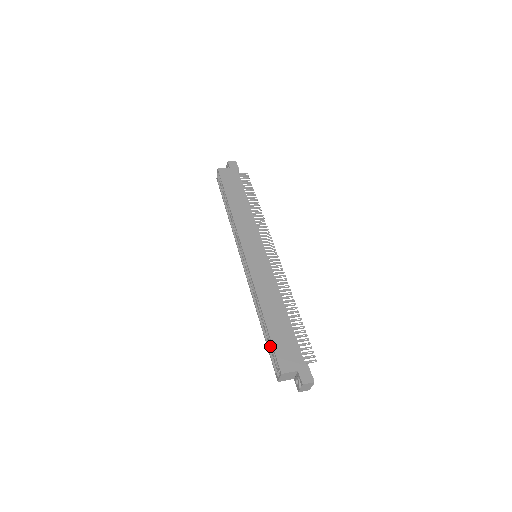
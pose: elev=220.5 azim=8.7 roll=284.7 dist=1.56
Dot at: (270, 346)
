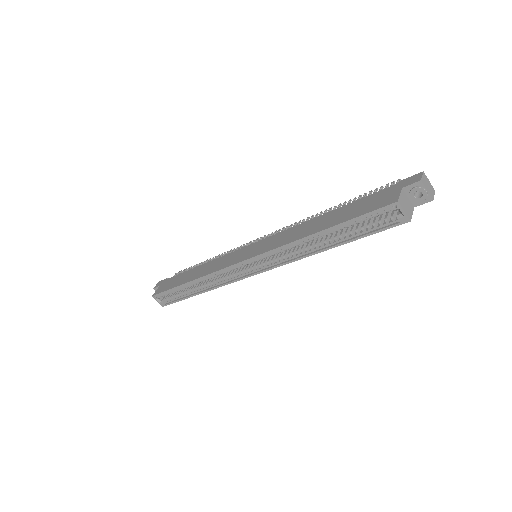
Dot at: (362, 232)
